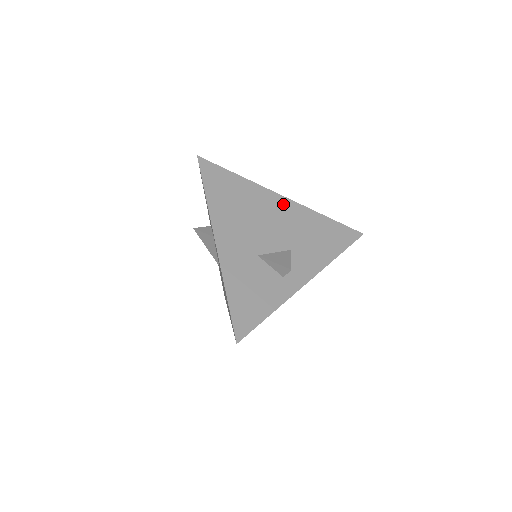
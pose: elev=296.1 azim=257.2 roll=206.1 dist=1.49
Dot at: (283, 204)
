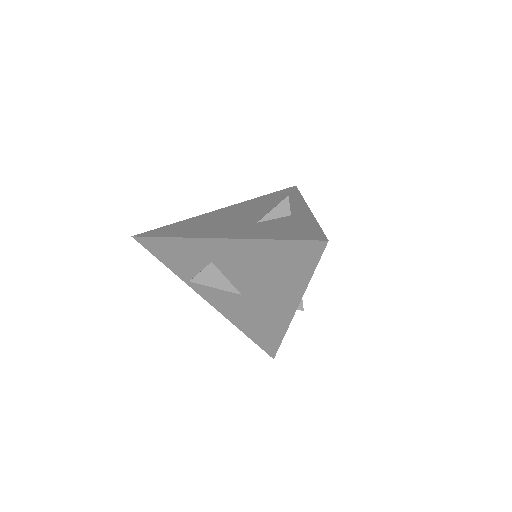
Dot at: (228, 209)
